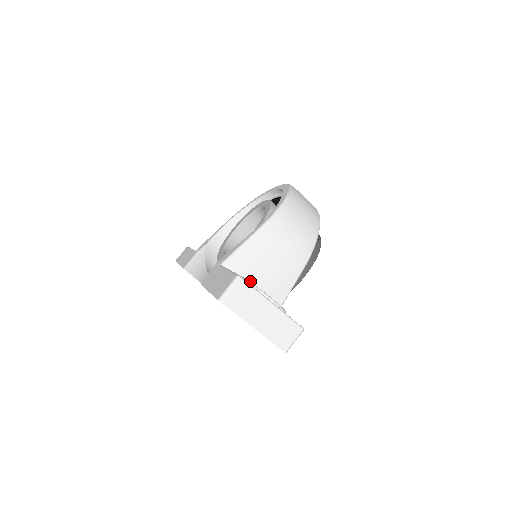
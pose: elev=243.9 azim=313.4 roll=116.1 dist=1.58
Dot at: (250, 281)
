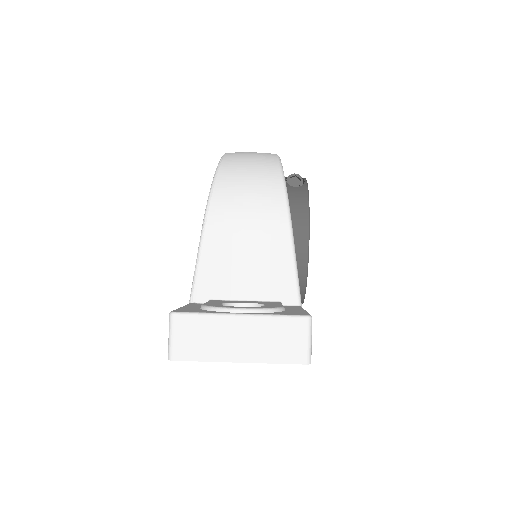
Dot at: (235, 297)
